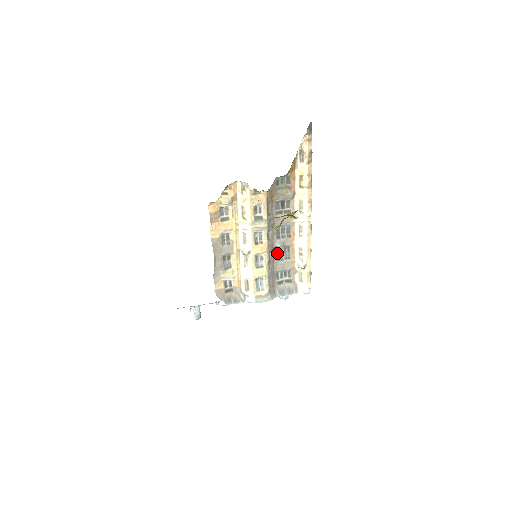
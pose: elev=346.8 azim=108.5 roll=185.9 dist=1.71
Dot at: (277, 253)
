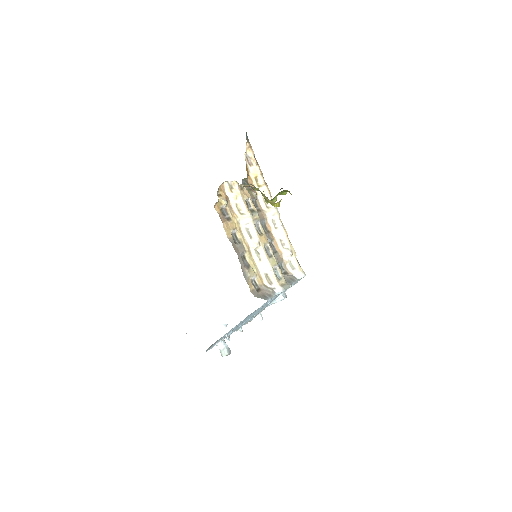
Dot at: occluded
